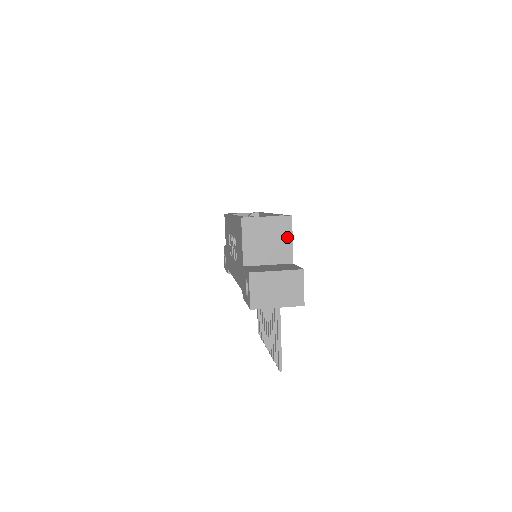
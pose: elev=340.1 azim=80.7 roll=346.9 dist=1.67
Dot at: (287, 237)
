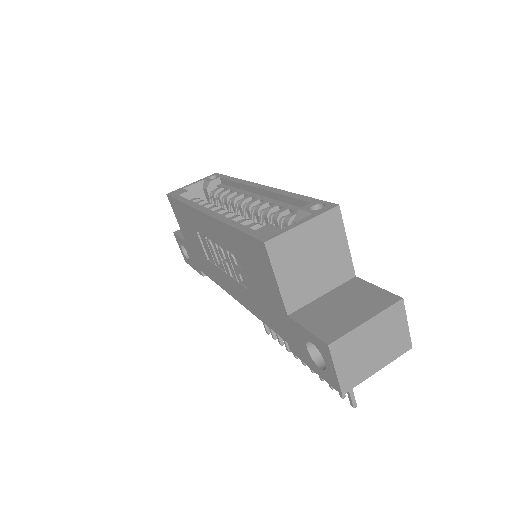
Dot at: (339, 242)
